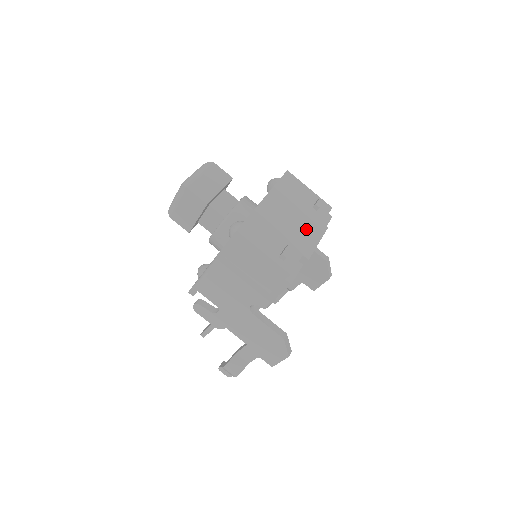
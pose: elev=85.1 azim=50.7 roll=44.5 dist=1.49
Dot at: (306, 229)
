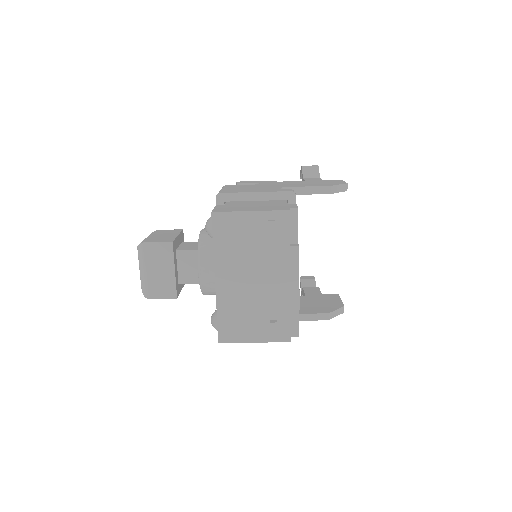
Dot at: (277, 275)
